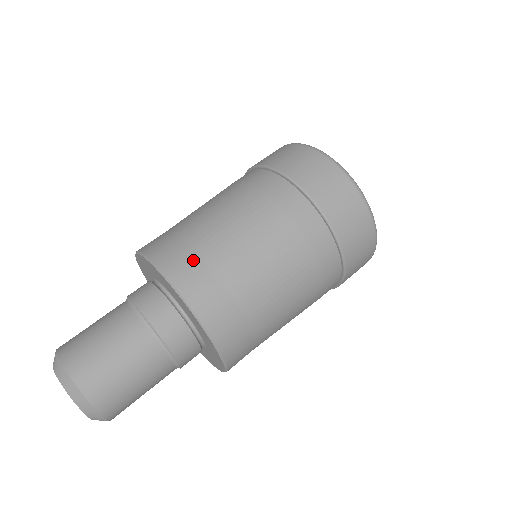
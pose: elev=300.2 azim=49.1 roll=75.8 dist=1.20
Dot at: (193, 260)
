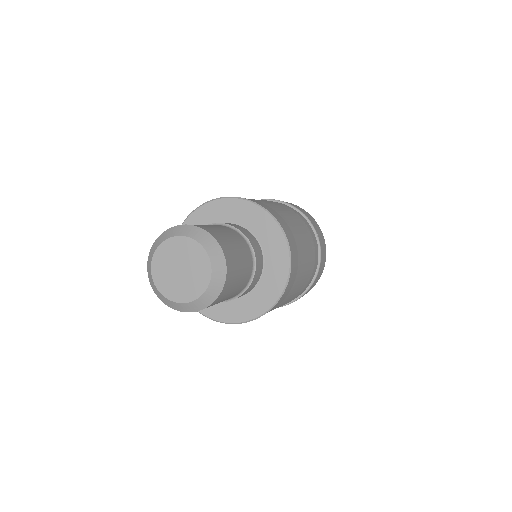
Dot at: (278, 214)
